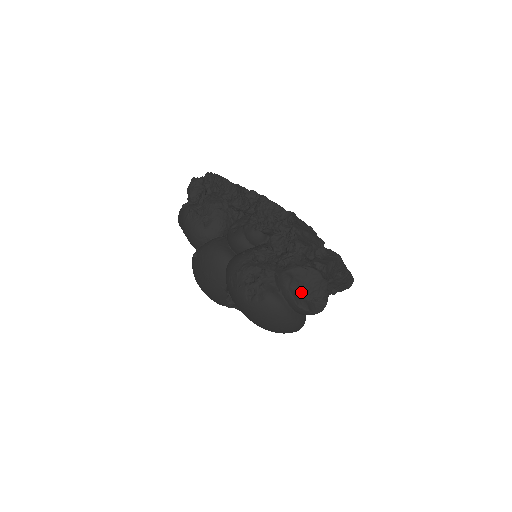
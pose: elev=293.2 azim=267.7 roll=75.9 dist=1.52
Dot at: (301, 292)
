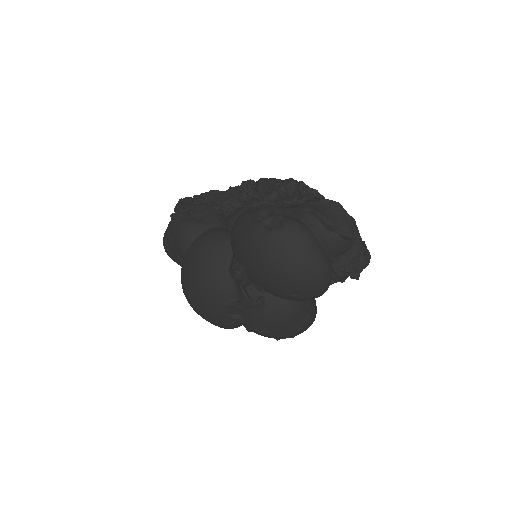
Dot at: (325, 220)
